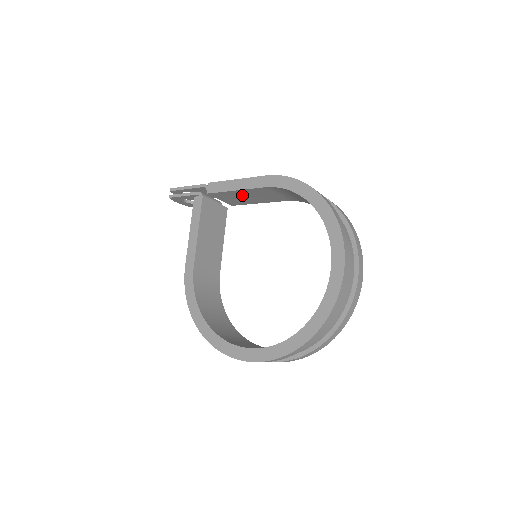
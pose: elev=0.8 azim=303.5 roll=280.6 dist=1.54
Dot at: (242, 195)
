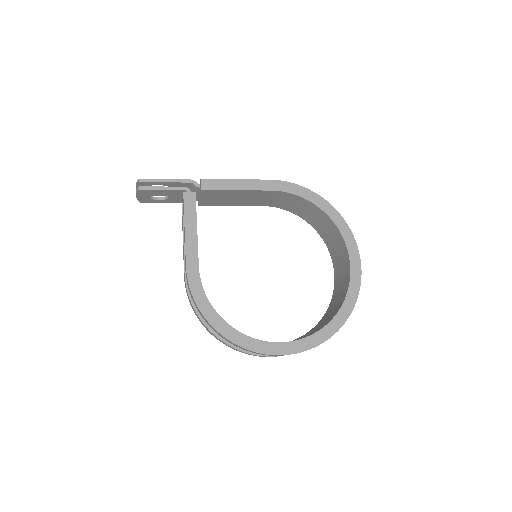
Dot at: (233, 196)
